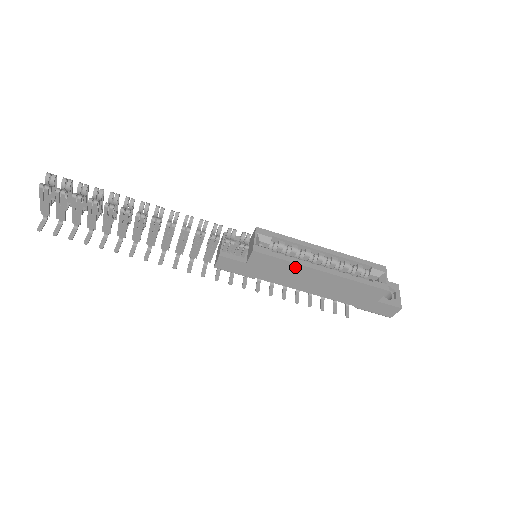
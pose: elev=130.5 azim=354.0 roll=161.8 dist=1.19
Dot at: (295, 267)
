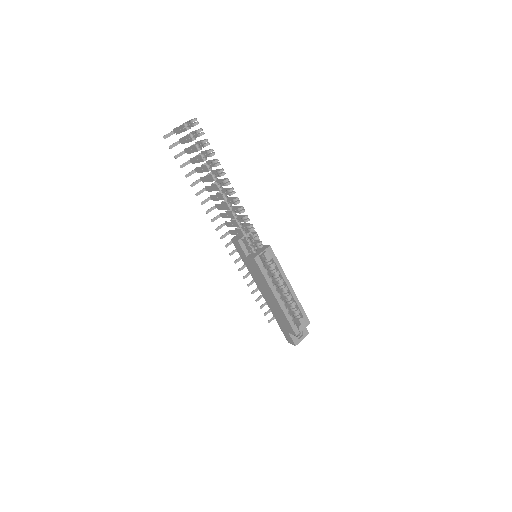
Dot at: (266, 283)
